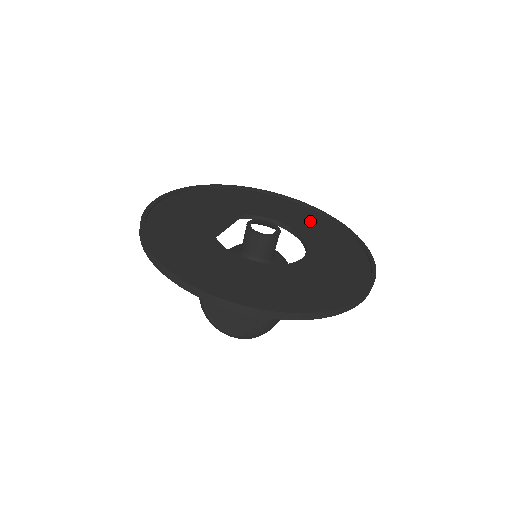
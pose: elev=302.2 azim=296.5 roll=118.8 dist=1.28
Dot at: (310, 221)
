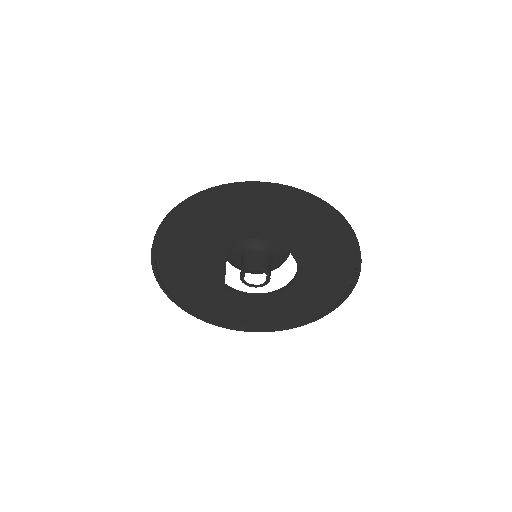
Dot at: (291, 221)
